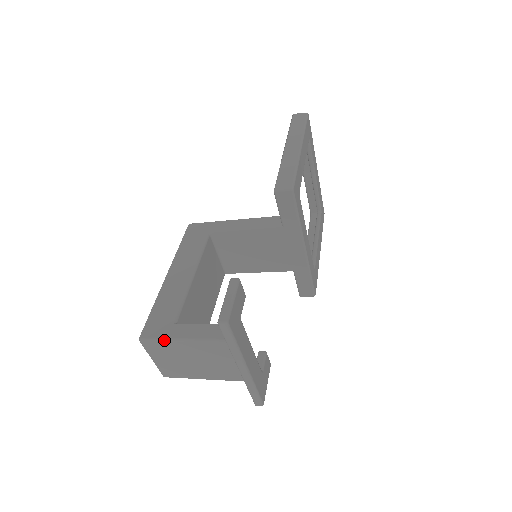
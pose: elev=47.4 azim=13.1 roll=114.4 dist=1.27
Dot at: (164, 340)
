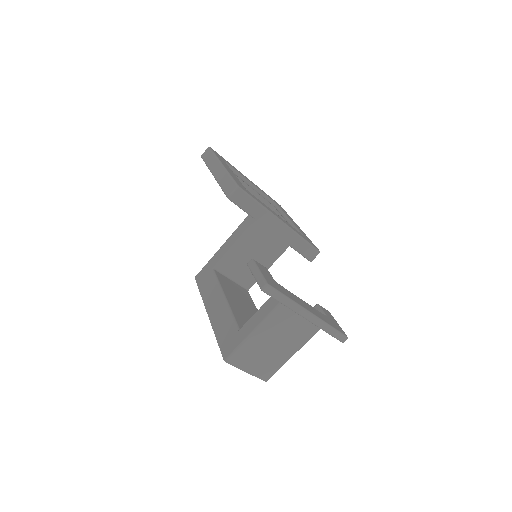
Dot at: (241, 345)
